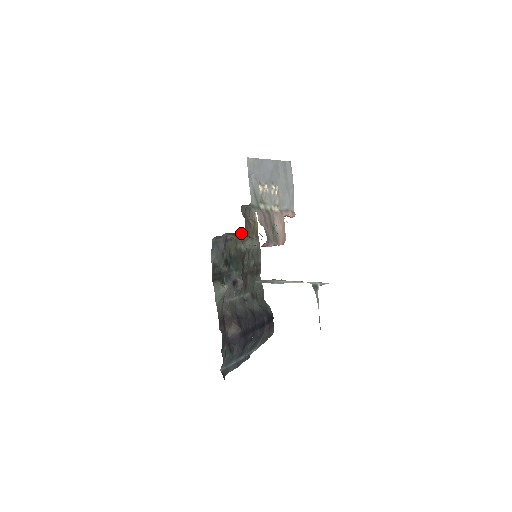
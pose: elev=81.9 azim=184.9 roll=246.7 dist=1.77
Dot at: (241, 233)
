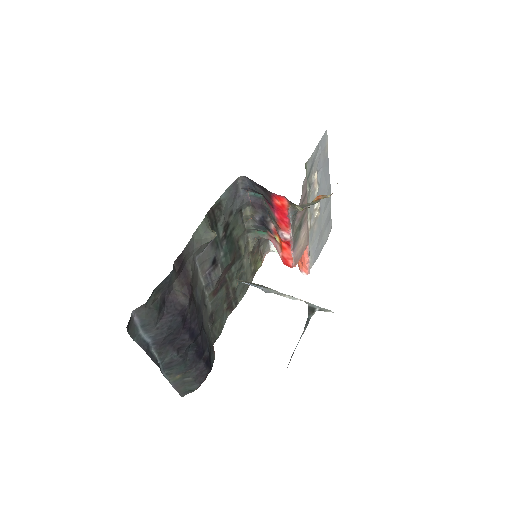
Dot at: (253, 231)
